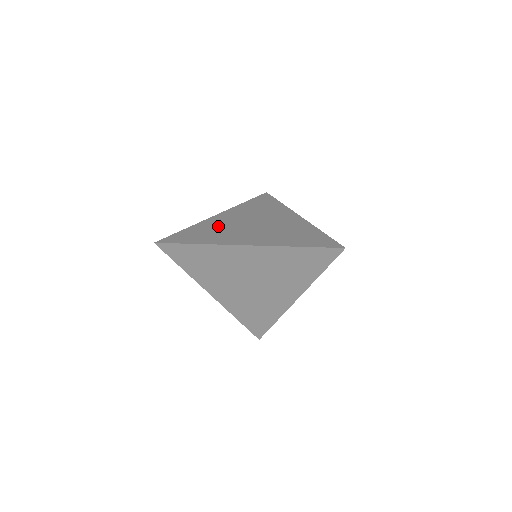
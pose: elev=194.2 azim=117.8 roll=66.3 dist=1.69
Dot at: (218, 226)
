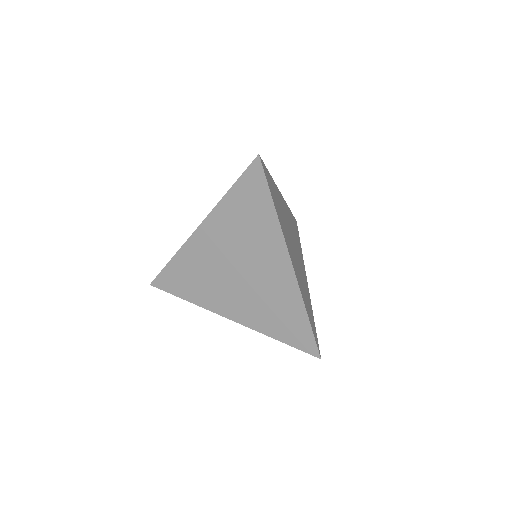
Dot at: occluded
